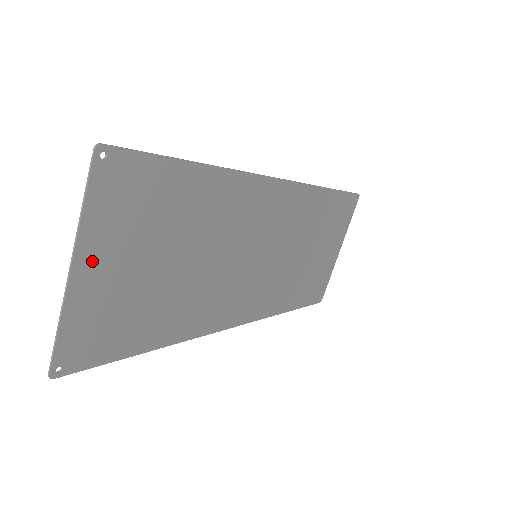
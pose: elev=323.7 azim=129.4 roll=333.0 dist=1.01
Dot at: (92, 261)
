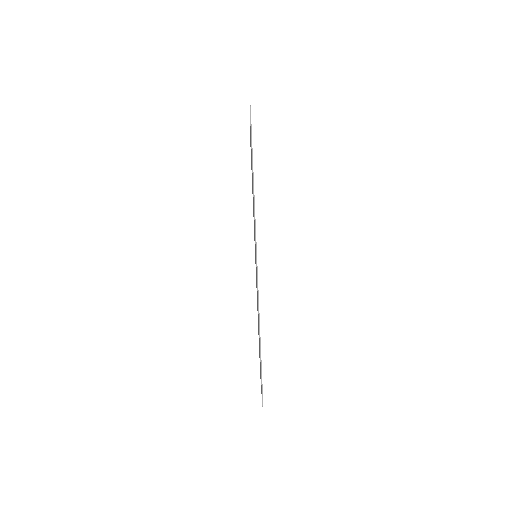
Dot at: occluded
